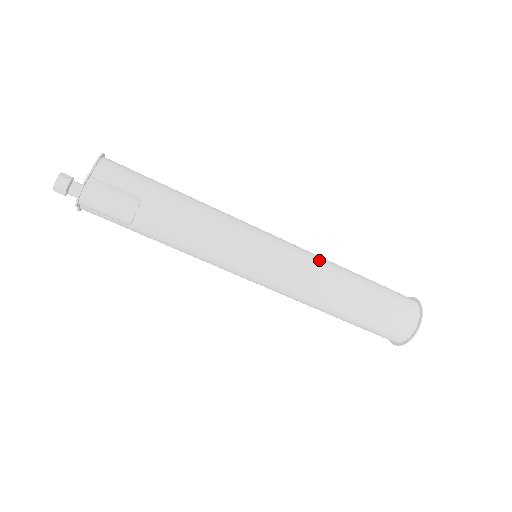
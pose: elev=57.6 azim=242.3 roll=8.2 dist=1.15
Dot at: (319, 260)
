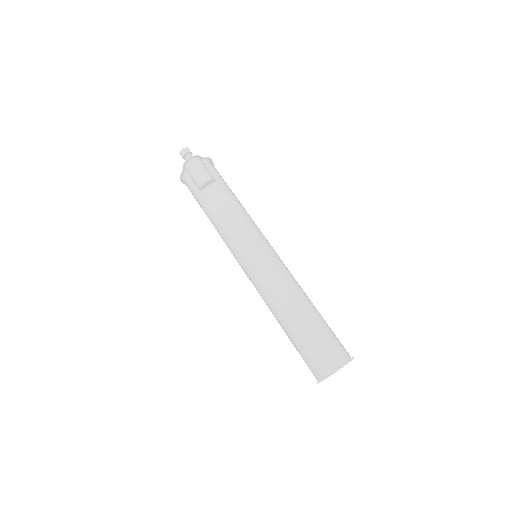
Dot at: (294, 278)
